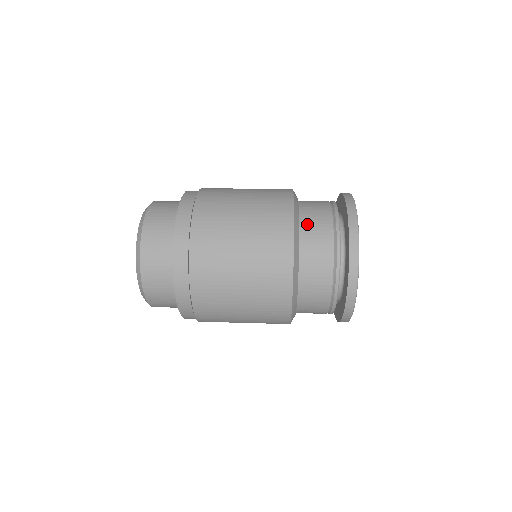
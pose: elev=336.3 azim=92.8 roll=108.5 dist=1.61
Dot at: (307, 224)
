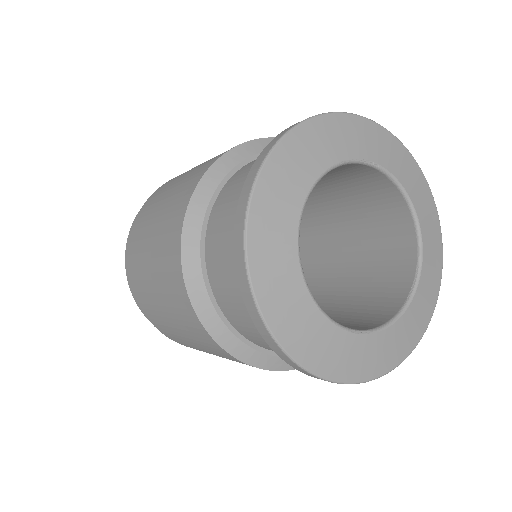
Dot at: (240, 172)
